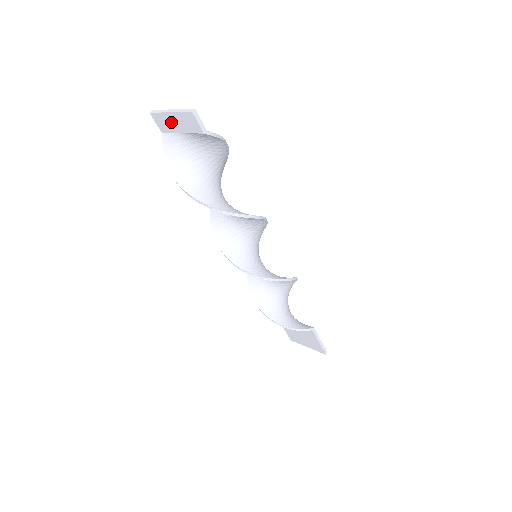
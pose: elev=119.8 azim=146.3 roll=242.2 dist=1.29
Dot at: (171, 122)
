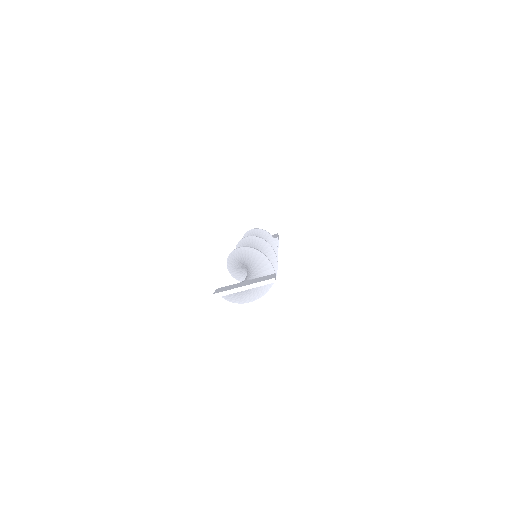
Dot at: occluded
